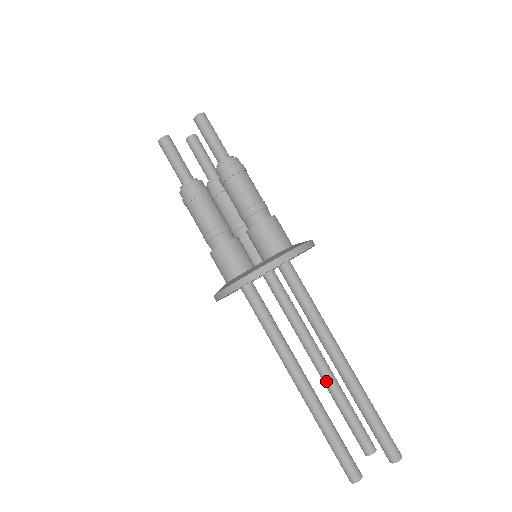
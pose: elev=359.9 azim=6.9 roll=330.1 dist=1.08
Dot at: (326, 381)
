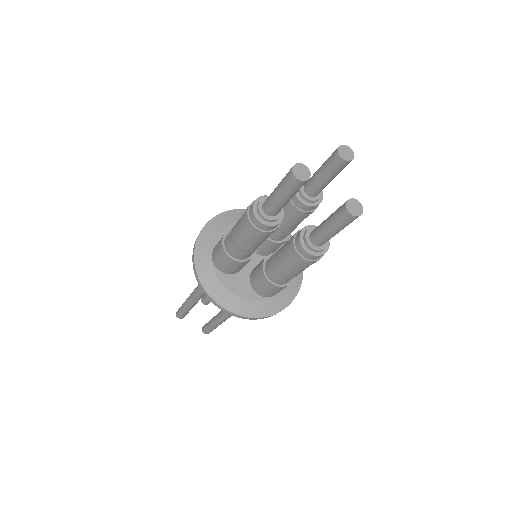
Dot at: occluded
